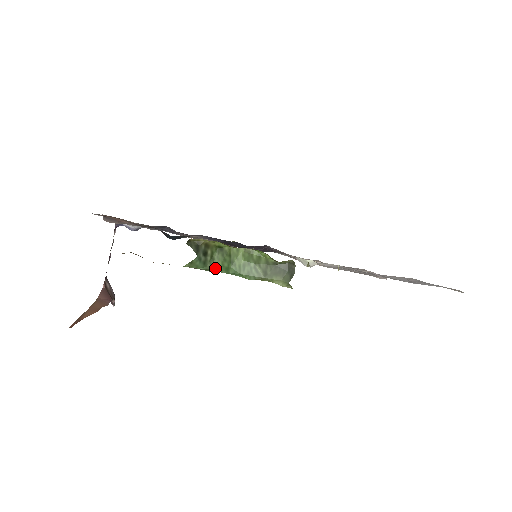
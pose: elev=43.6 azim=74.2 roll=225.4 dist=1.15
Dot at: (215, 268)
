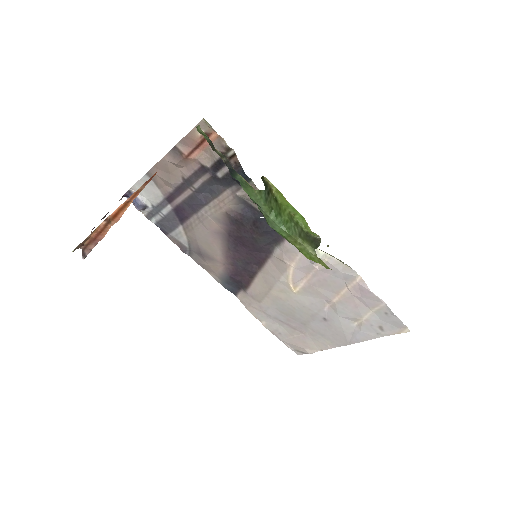
Dot at: (270, 209)
